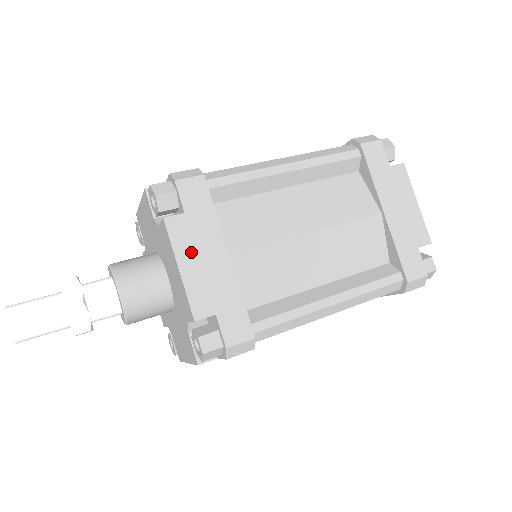
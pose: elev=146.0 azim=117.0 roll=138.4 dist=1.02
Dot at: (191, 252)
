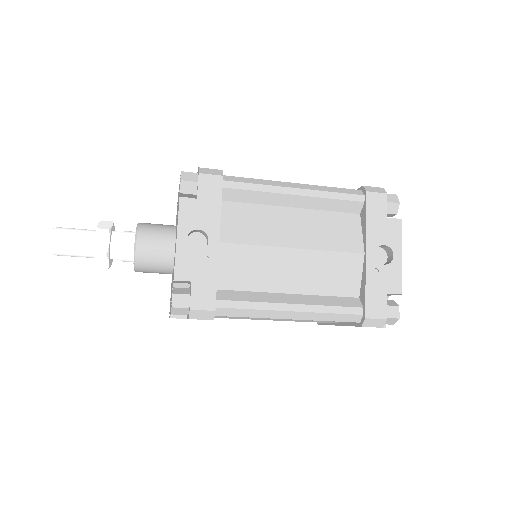
Dot at: occluded
